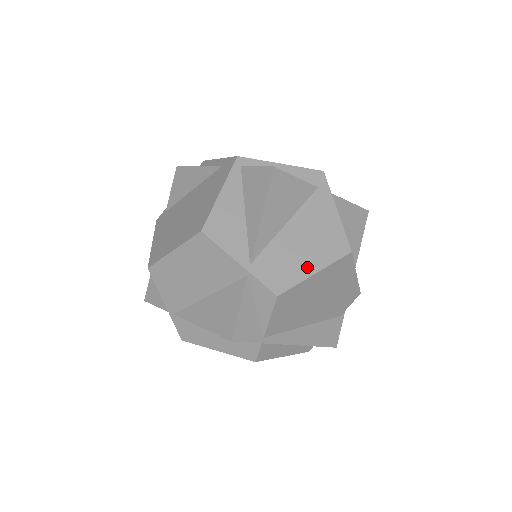
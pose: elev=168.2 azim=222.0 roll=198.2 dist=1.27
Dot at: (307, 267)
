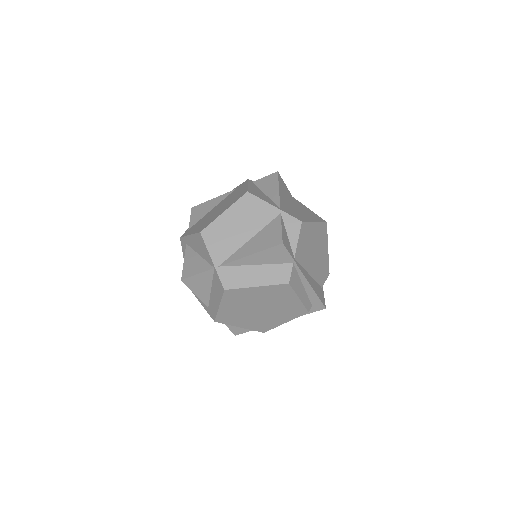
Dot at: (309, 219)
